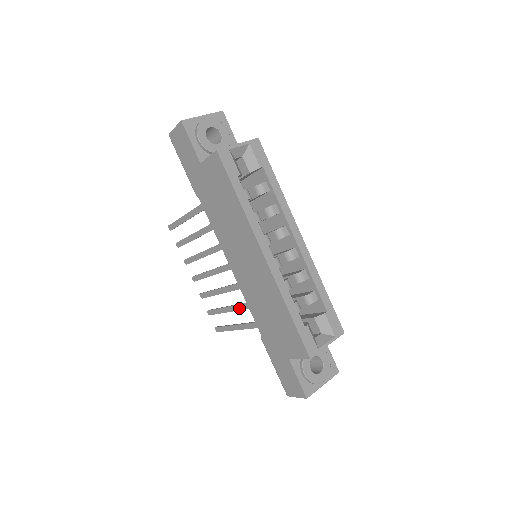
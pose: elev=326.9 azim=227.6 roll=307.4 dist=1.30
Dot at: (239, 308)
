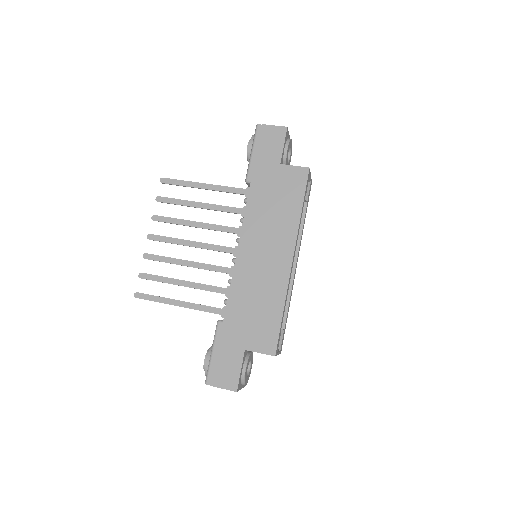
Dot at: (201, 287)
